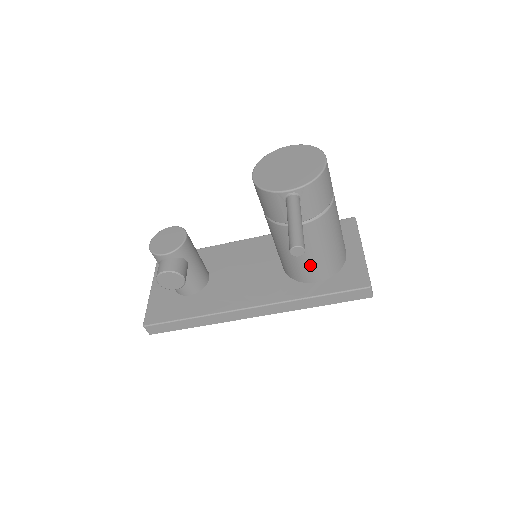
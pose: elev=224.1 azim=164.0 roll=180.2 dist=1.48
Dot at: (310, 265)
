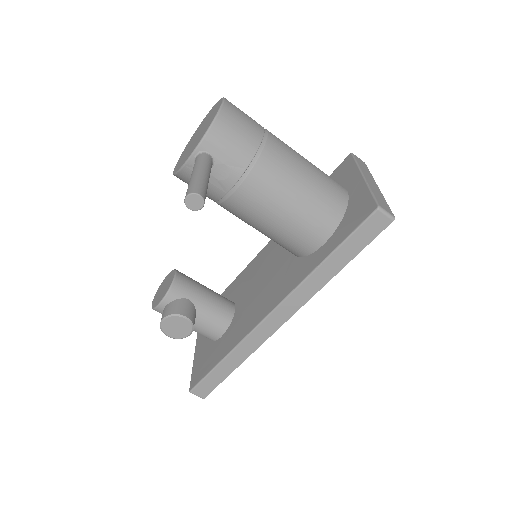
Dot at: (296, 227)
